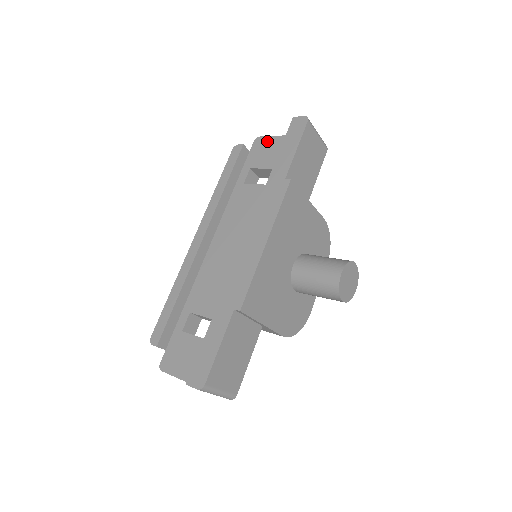
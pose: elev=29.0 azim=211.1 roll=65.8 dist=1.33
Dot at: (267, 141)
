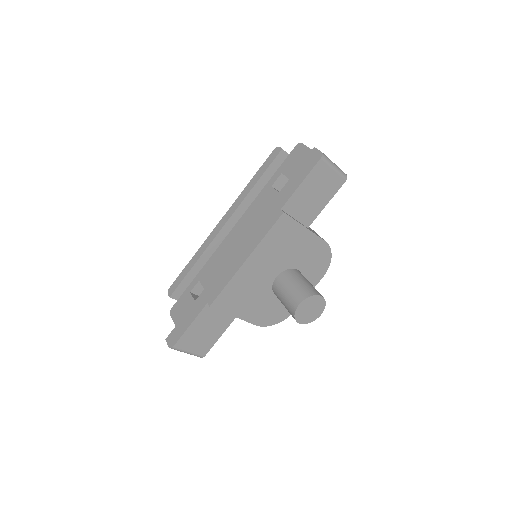
Dot at: (303, 151)
